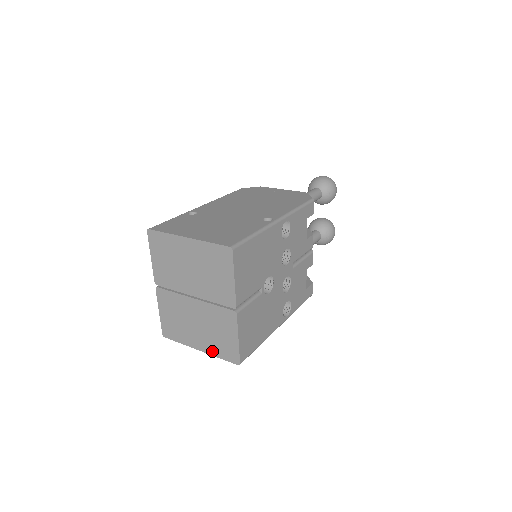
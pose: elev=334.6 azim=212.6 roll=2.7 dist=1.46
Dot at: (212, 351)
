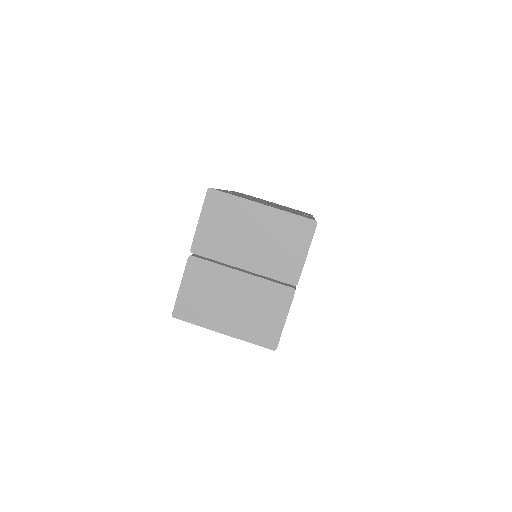
Dot at: (243, 334)
